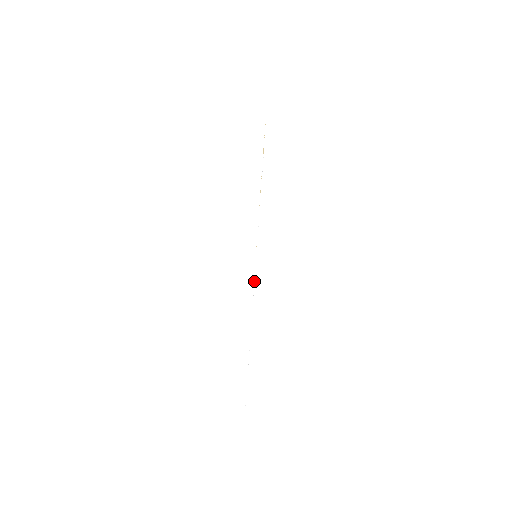
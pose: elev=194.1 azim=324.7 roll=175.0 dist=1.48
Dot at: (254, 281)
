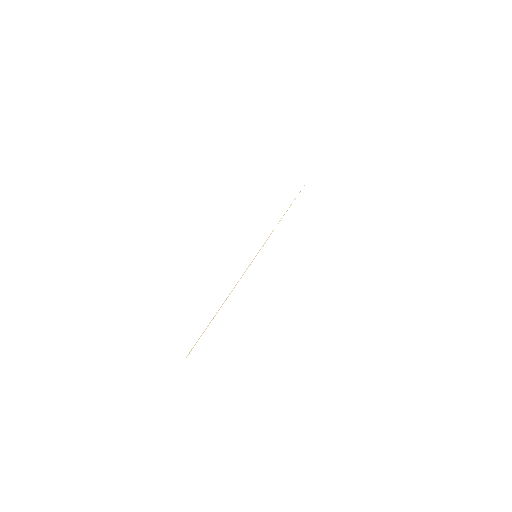
Dot at: occluded
